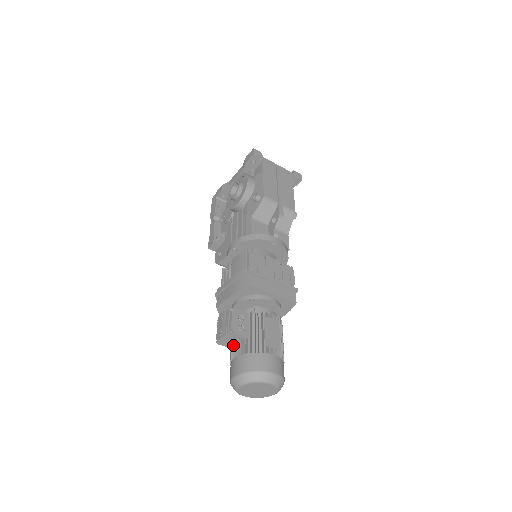
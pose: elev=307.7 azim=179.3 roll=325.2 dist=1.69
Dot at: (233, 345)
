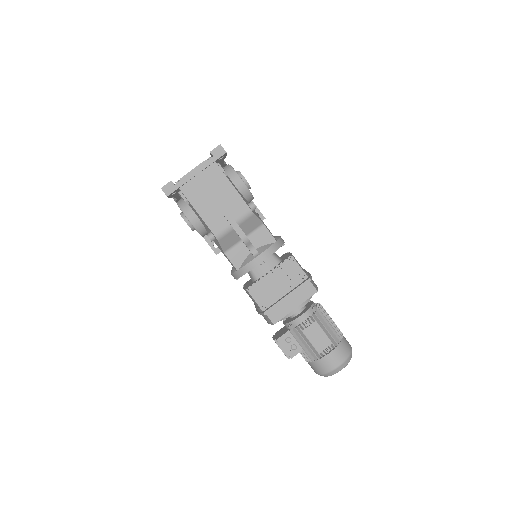
Dot at: occluded
